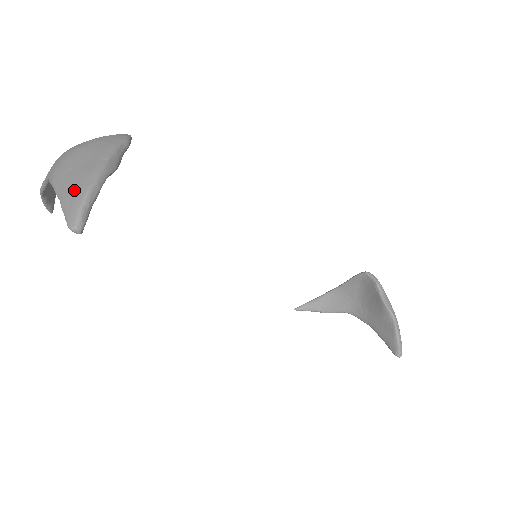
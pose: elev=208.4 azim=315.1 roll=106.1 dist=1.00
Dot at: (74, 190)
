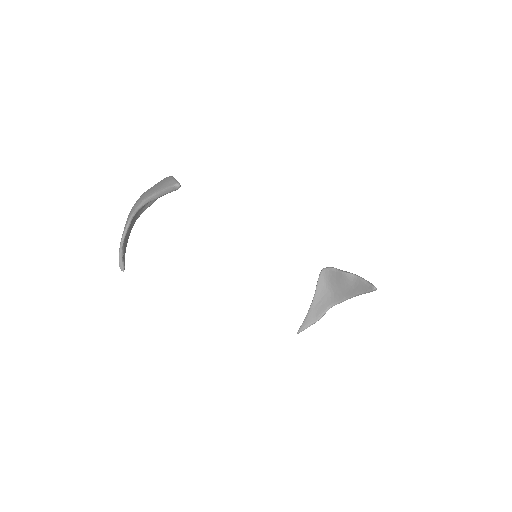
Dot at: (163, 183)
